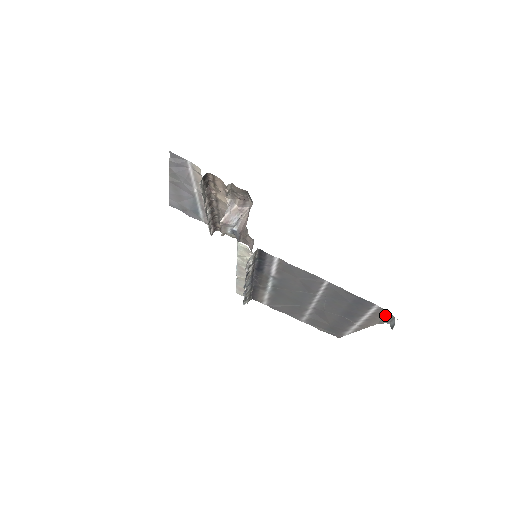
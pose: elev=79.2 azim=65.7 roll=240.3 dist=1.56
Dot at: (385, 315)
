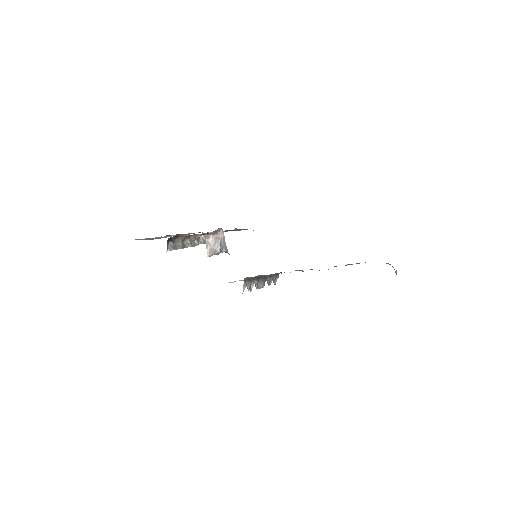
Dot at: occluded
